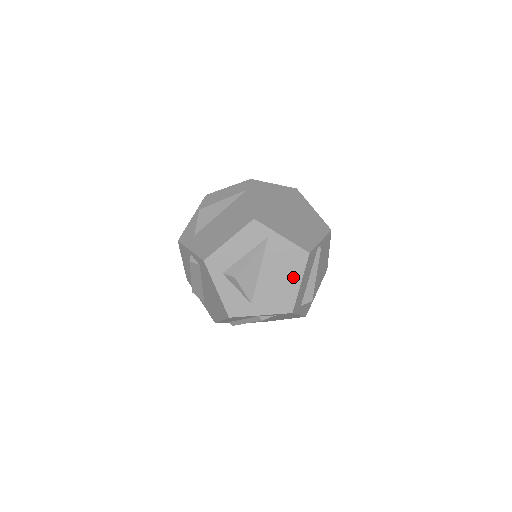
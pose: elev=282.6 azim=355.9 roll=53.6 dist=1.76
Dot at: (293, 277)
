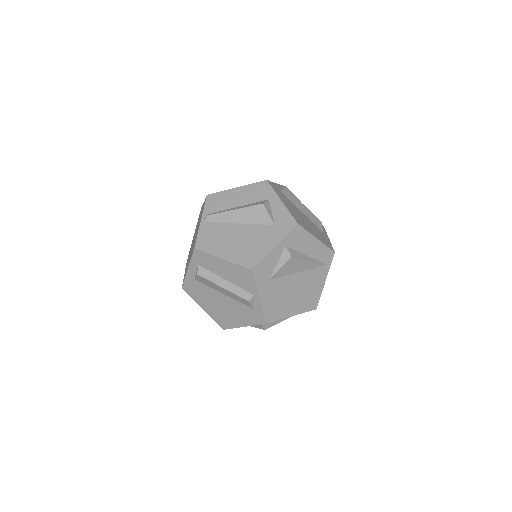
Dot at: occluded
